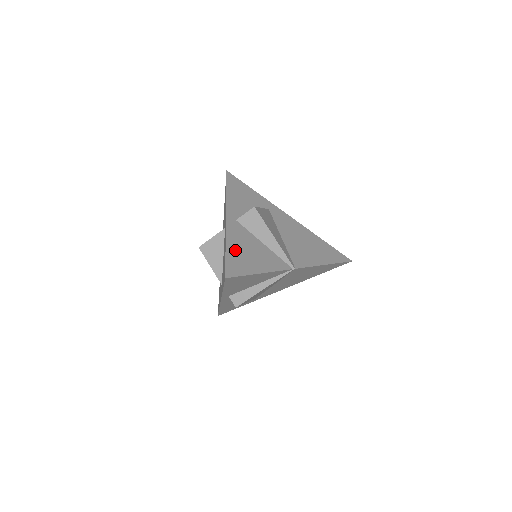
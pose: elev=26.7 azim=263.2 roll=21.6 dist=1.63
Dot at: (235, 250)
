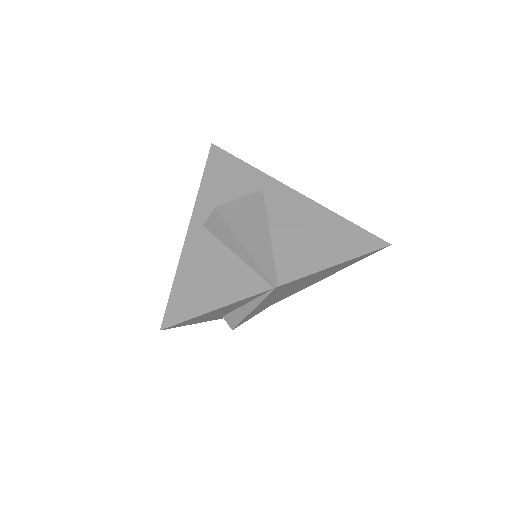
Dot at: (187, 279)
